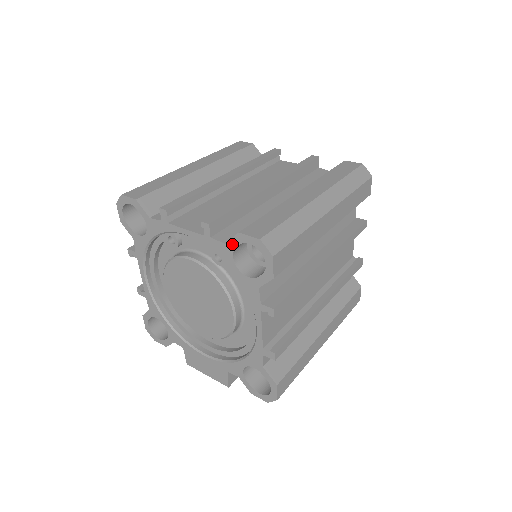
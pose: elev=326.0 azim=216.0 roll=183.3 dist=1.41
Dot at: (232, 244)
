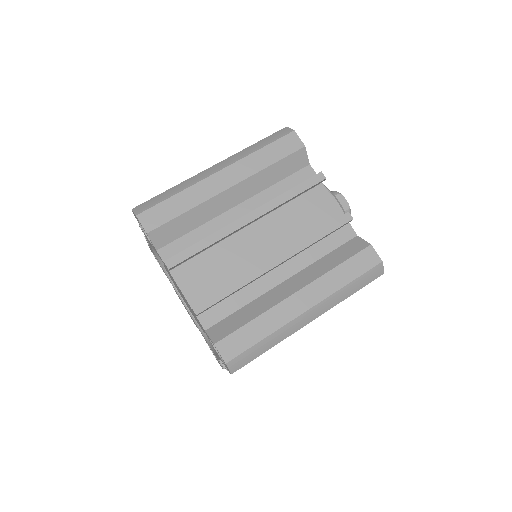
Dot at: (209, 337)
